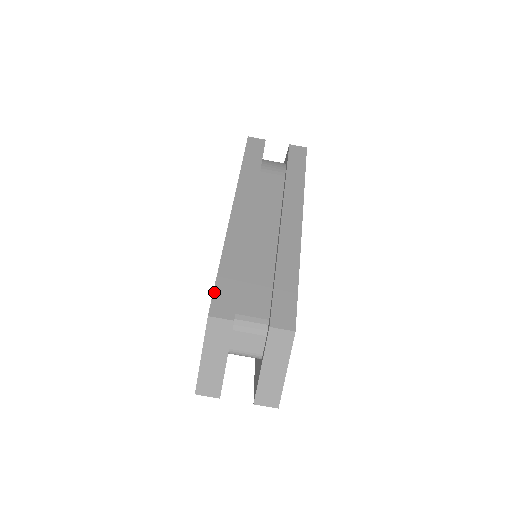
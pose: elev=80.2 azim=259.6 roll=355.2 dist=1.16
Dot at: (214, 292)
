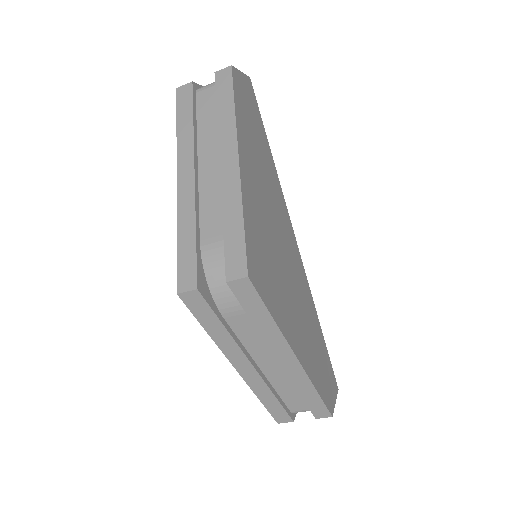
Dot at: (271, 415)
